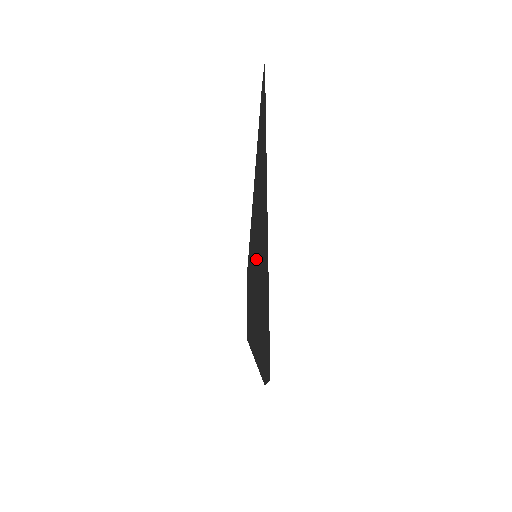
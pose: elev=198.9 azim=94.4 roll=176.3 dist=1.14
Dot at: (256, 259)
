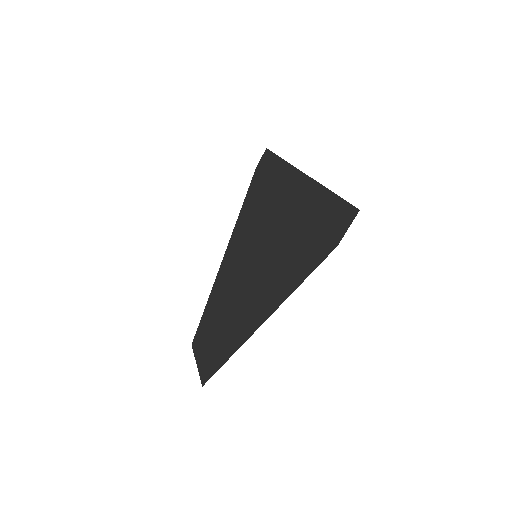
Dot at: (259, 253)
